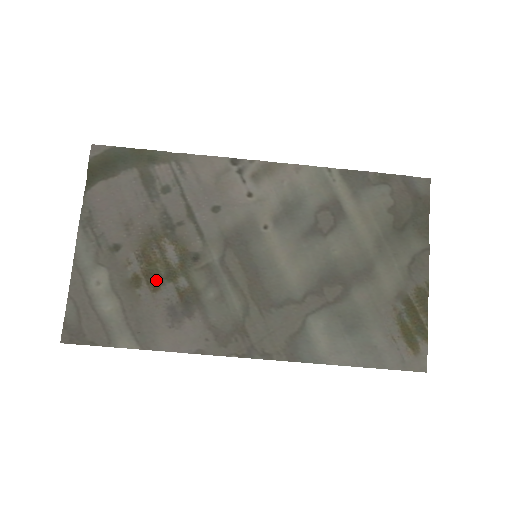
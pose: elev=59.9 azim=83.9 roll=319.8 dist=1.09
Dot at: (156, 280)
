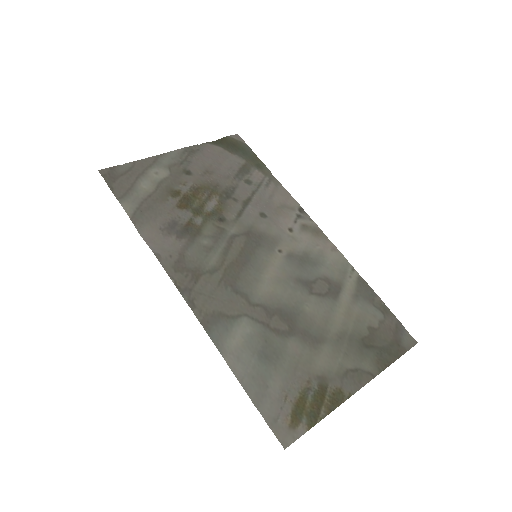
Dot at: (186, 204)
